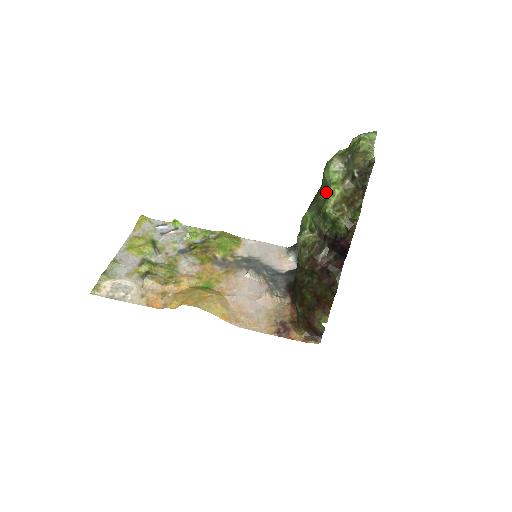
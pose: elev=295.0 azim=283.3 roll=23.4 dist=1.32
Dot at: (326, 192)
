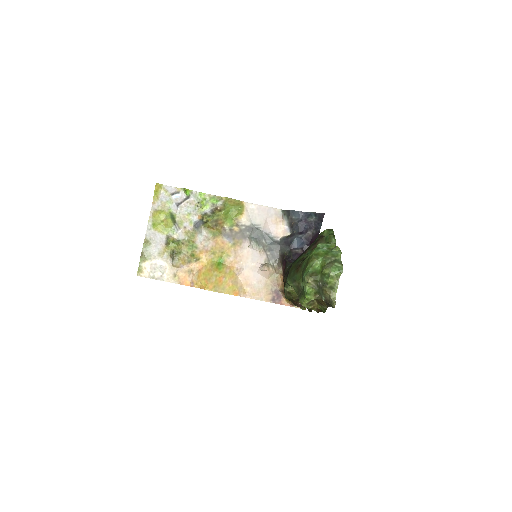
Dot at: (303, 294)
